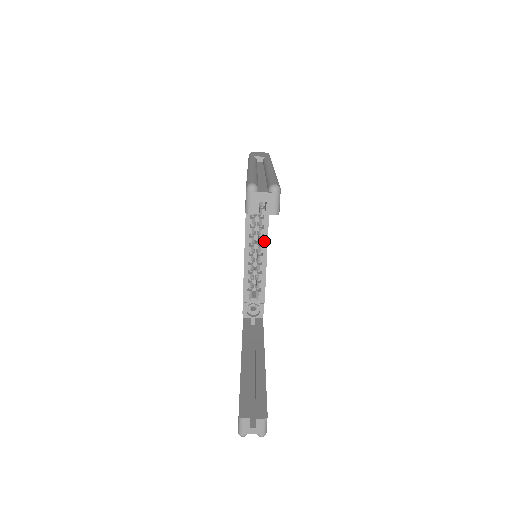
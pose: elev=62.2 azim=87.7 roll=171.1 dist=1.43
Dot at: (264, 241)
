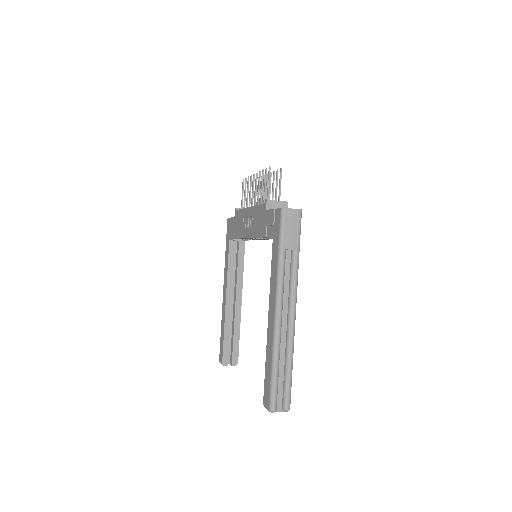
Dot at: occluded
